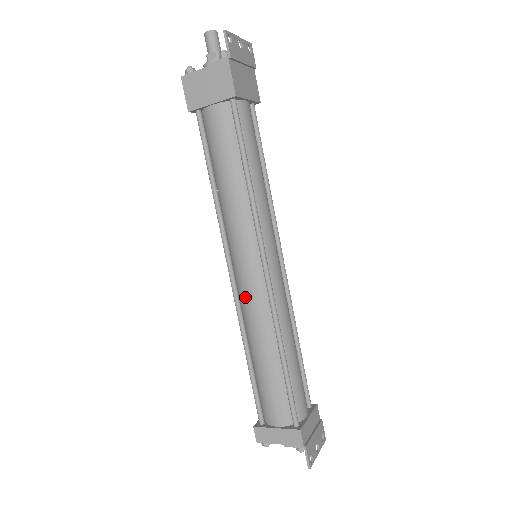
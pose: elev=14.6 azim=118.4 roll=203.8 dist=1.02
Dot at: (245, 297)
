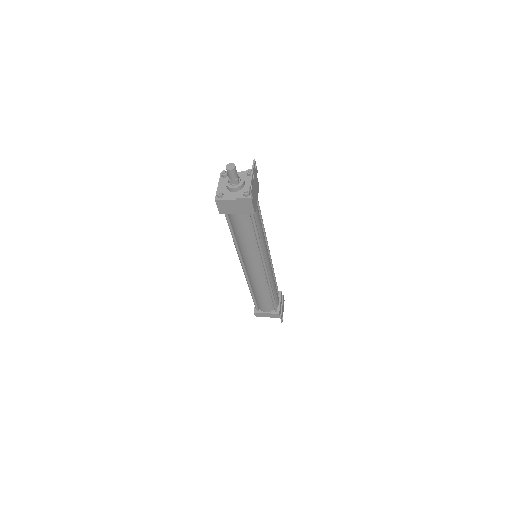
Dot at: (253, 277)
